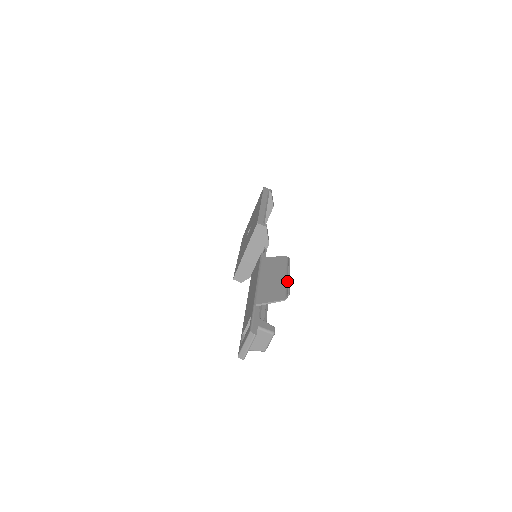
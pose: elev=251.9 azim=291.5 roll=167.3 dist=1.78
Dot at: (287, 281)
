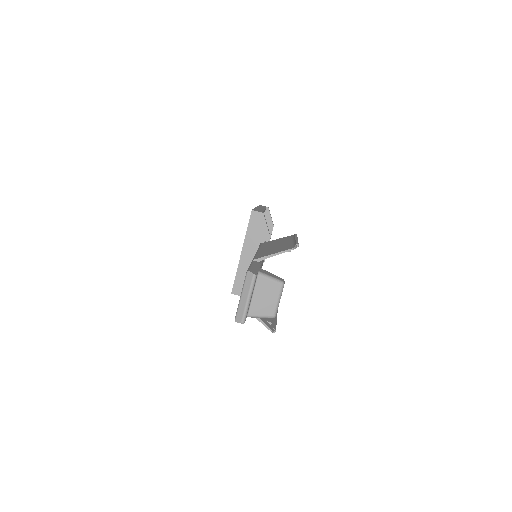
Dot at: (294, 240)
